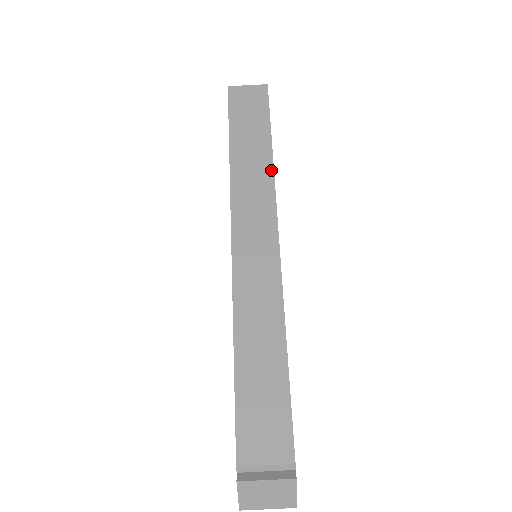
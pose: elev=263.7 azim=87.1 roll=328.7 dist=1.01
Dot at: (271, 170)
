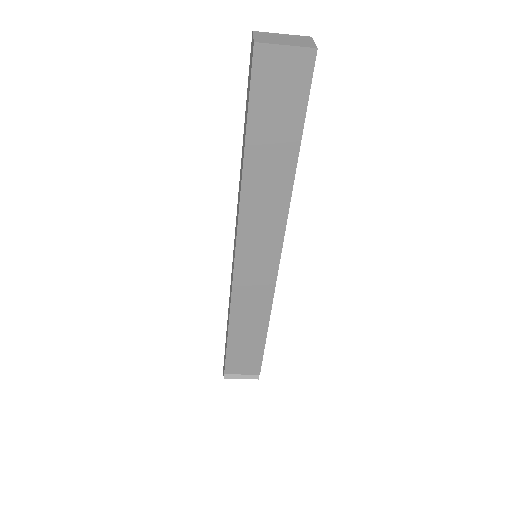
Dot at: (289, 191)
